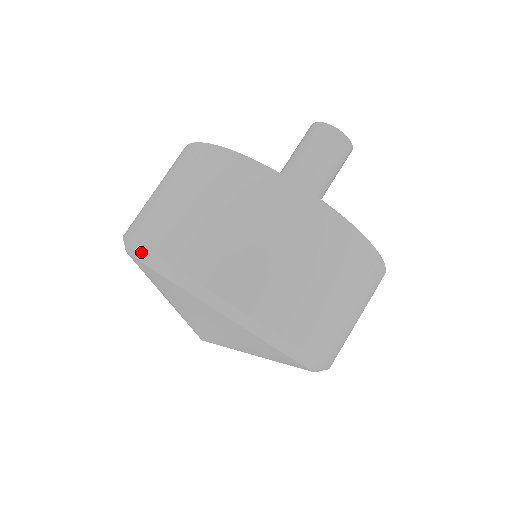
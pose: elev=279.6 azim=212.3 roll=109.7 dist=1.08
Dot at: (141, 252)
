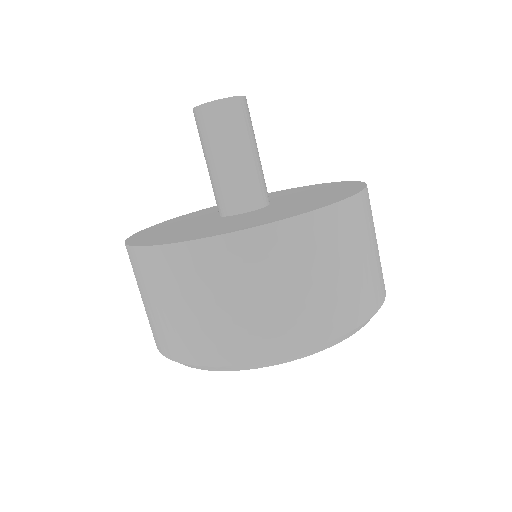
Dot at: occluded
